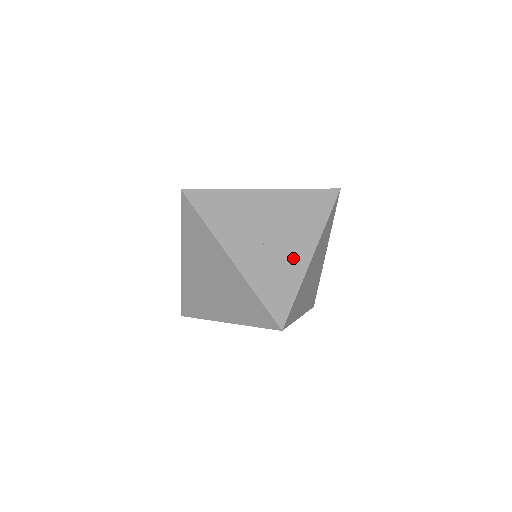
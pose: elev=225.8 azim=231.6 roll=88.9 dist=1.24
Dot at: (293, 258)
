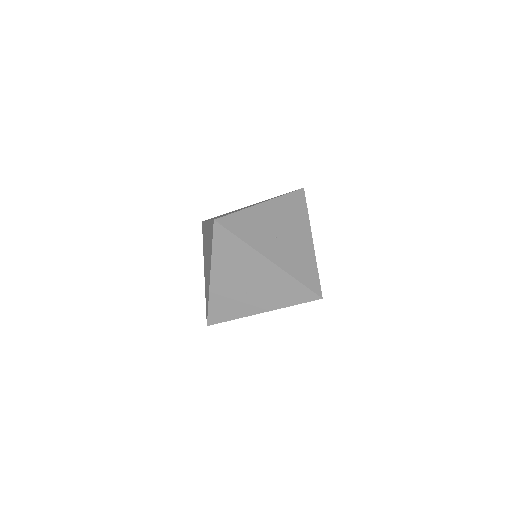
Dot at: occluded
